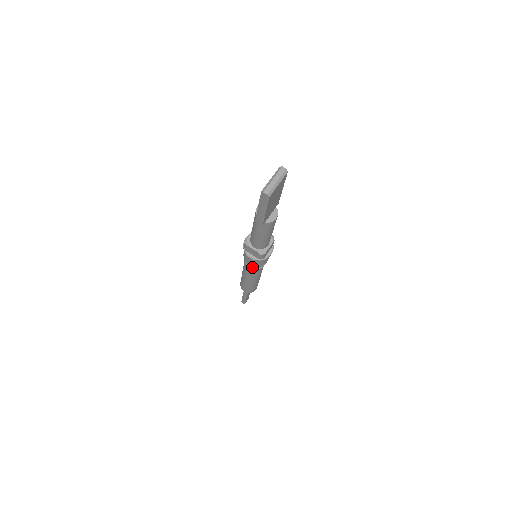
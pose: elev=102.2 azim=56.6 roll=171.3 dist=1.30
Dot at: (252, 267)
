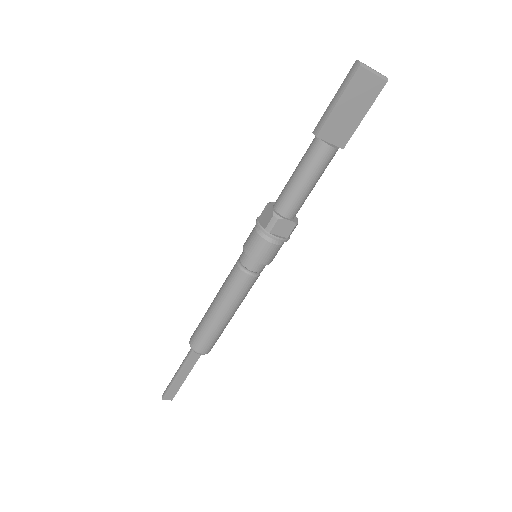
Dot at: (242, 261)
